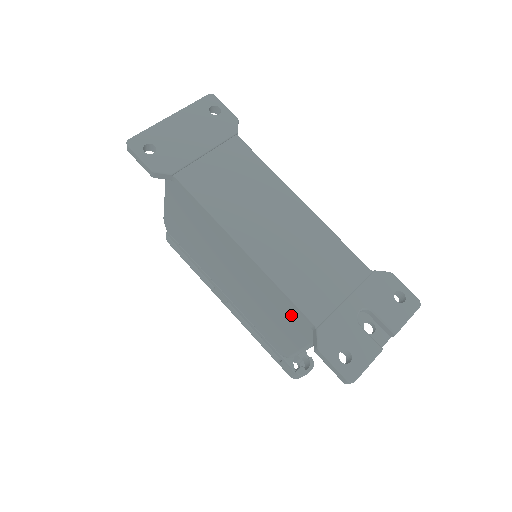
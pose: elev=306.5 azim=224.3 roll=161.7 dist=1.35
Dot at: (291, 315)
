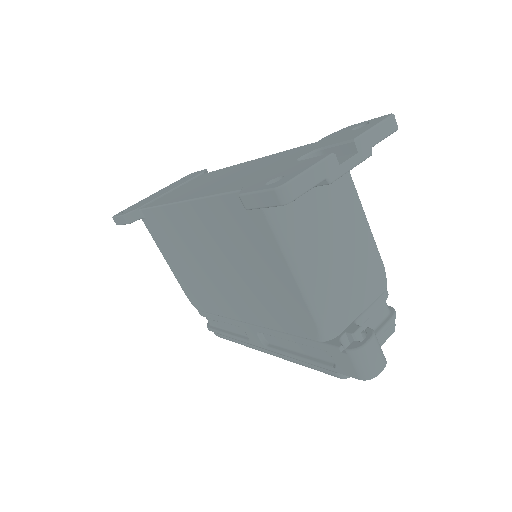
Dot at: (240, 222)
